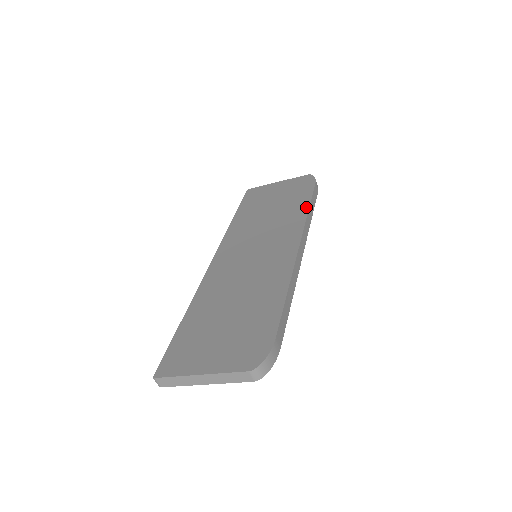
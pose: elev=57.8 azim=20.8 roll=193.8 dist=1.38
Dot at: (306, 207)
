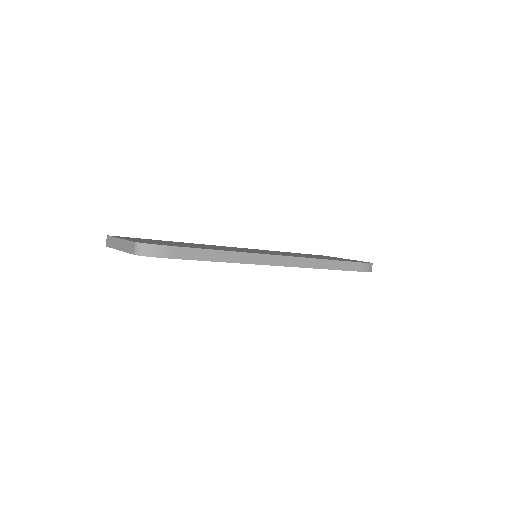
Dot at: (328, 259)
